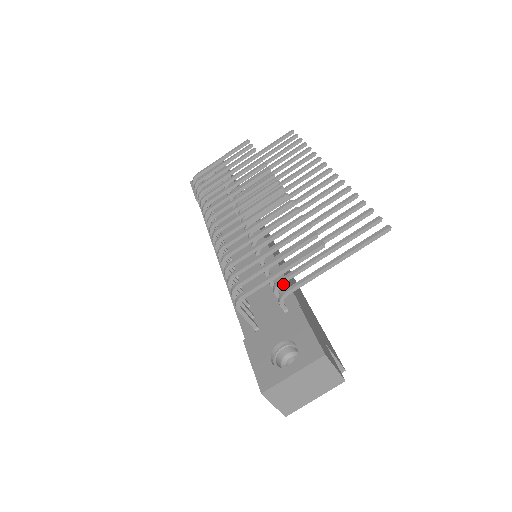
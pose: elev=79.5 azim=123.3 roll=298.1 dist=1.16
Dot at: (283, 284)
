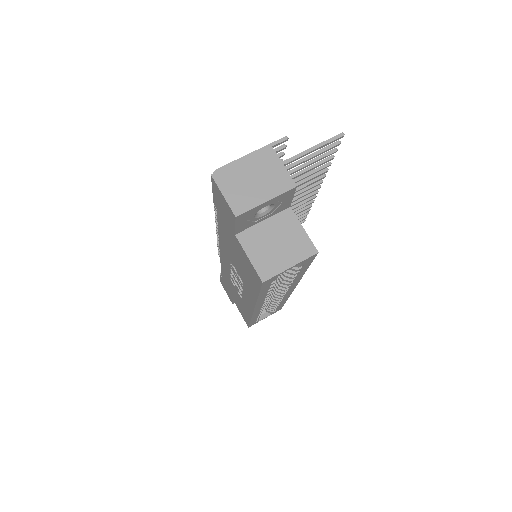
Dot at: occluded
